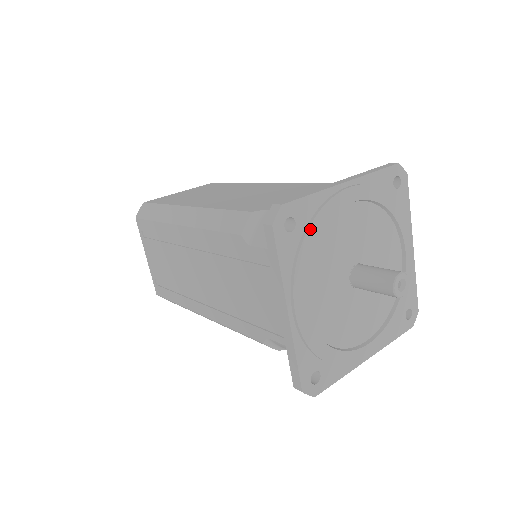
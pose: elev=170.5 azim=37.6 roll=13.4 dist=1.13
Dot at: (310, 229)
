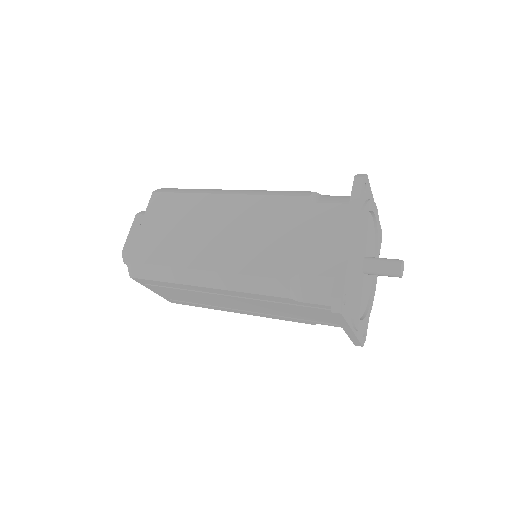
Dot at: (352, 288)
